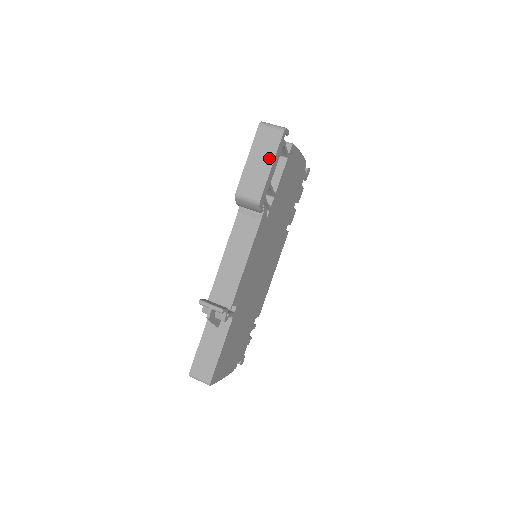
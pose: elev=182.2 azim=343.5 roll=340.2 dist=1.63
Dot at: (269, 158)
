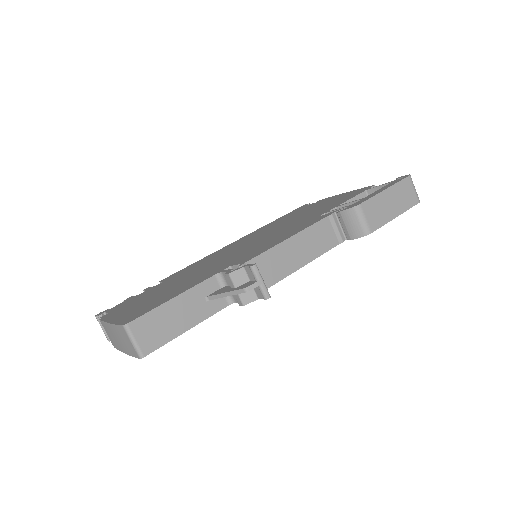
Dot at: (399, 208)
